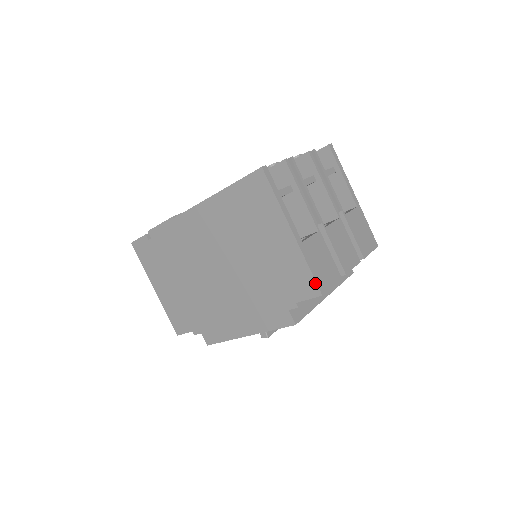
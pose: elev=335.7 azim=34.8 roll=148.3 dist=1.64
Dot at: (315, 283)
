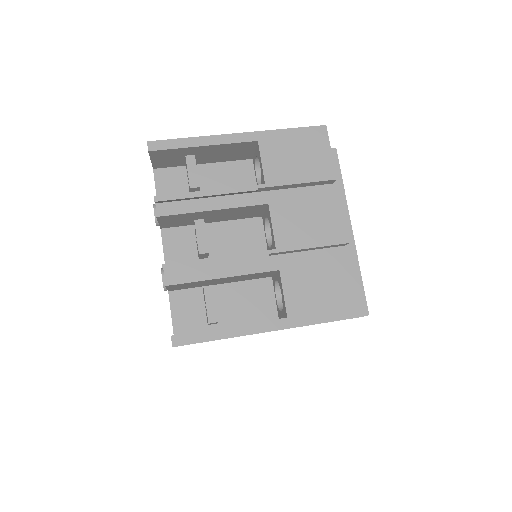
Dot at: occluded
